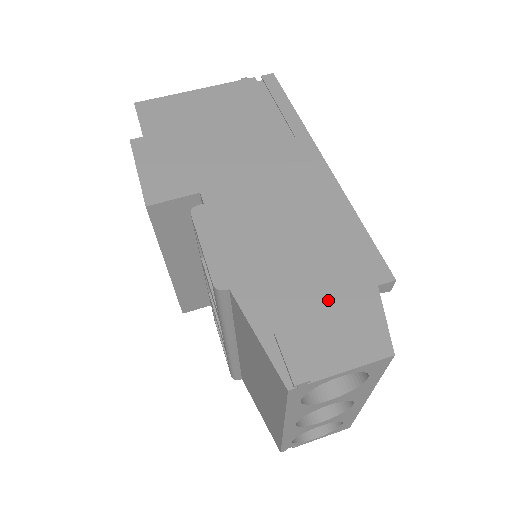
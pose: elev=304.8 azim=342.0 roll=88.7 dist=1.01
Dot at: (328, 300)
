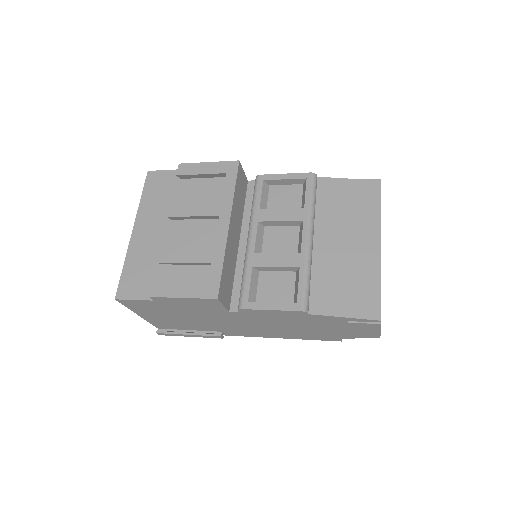
Dot at: occluded
